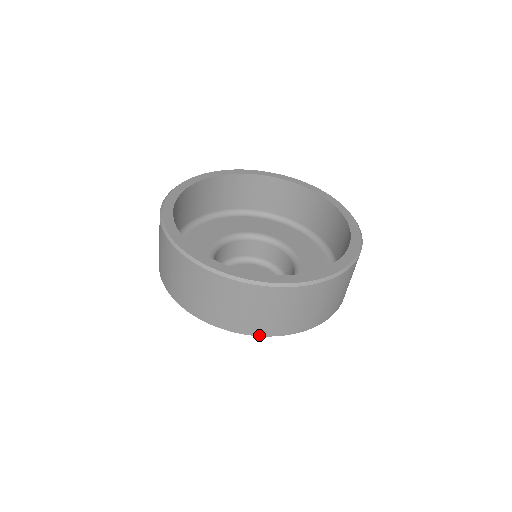
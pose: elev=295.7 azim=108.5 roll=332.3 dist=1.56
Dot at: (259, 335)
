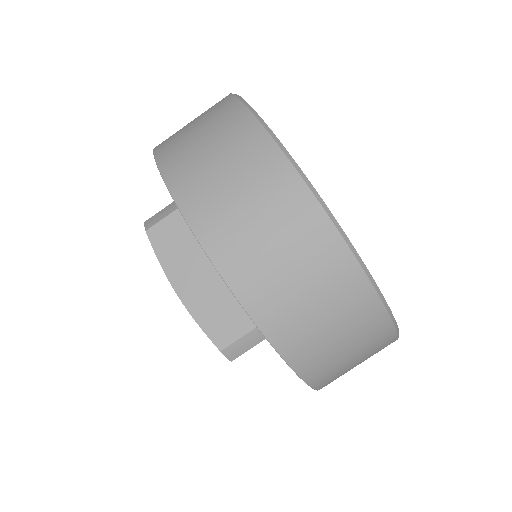
Dot at: (245, 305)
